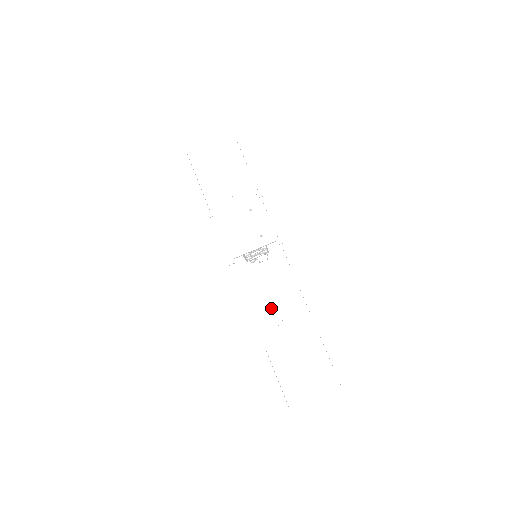
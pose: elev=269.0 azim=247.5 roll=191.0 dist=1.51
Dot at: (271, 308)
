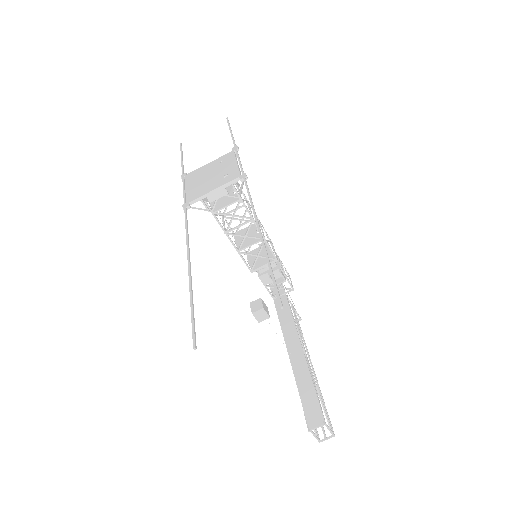
Dot at: (288, 346)
